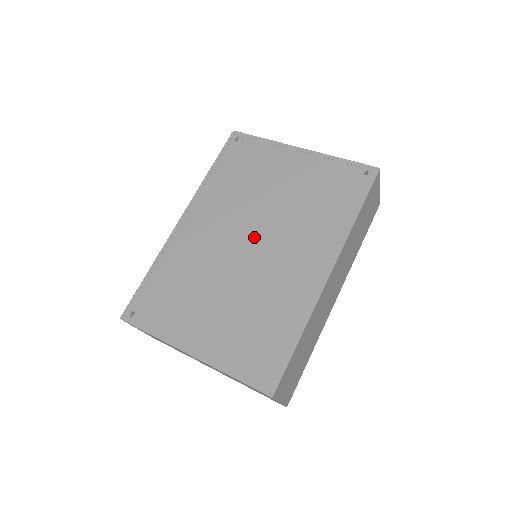
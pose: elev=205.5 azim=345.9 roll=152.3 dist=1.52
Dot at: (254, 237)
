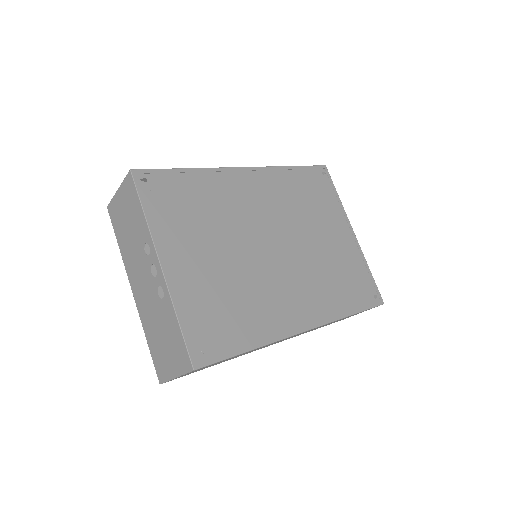
Dot at: (281, 245)
